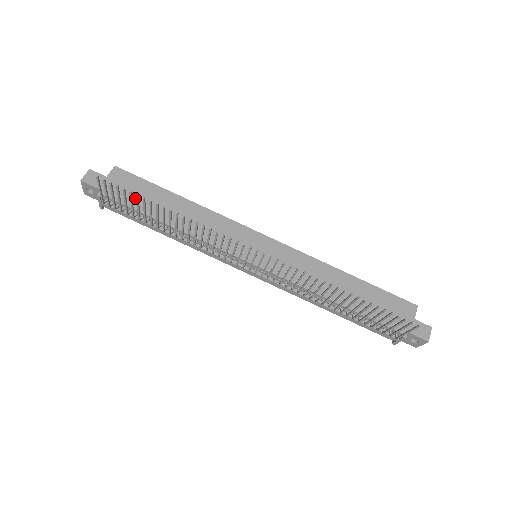
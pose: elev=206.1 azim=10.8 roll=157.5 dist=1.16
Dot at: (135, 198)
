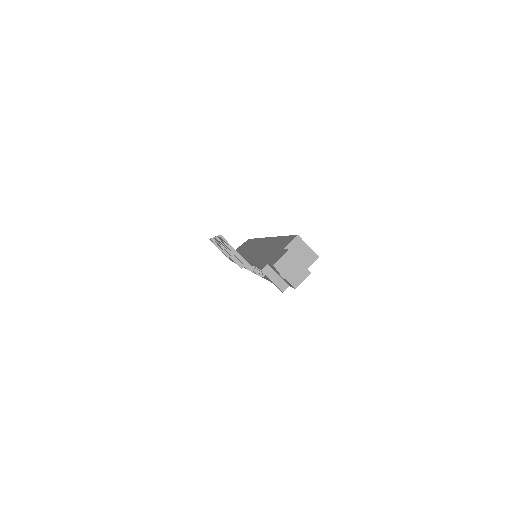
Dot at: (239, 250)
